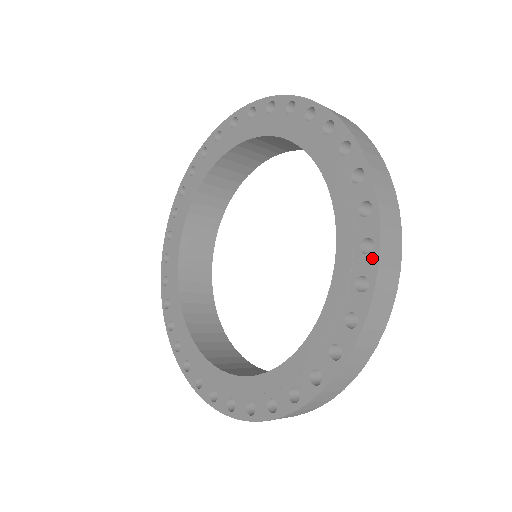
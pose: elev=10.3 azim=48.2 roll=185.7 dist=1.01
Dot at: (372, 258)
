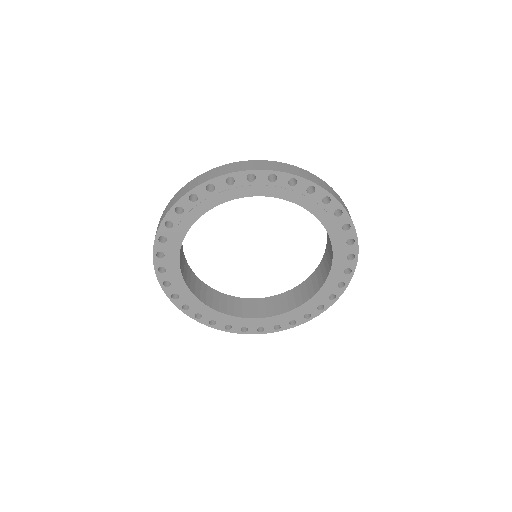
Dot at: (319, 312)
